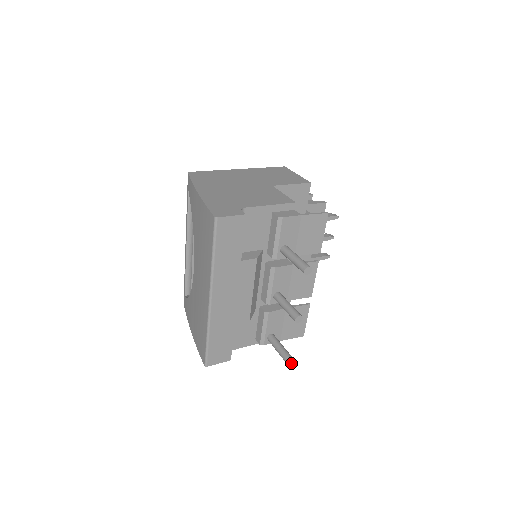
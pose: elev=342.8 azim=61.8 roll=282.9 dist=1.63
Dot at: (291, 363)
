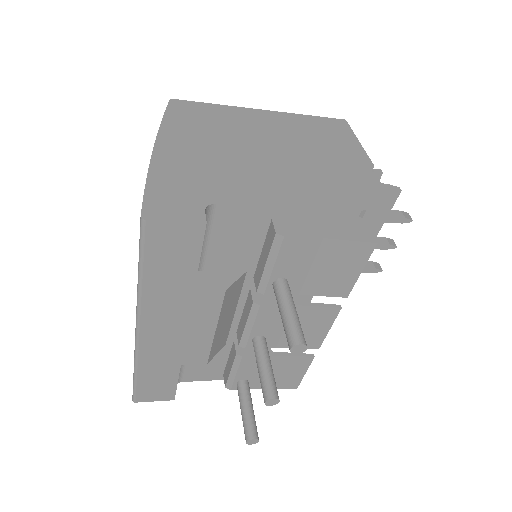
Dot at: (253, 442)
